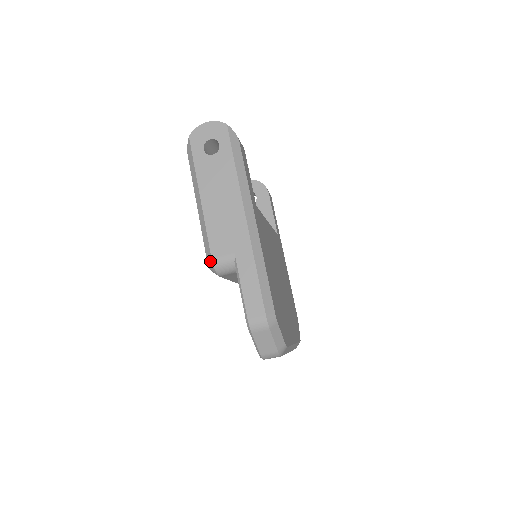
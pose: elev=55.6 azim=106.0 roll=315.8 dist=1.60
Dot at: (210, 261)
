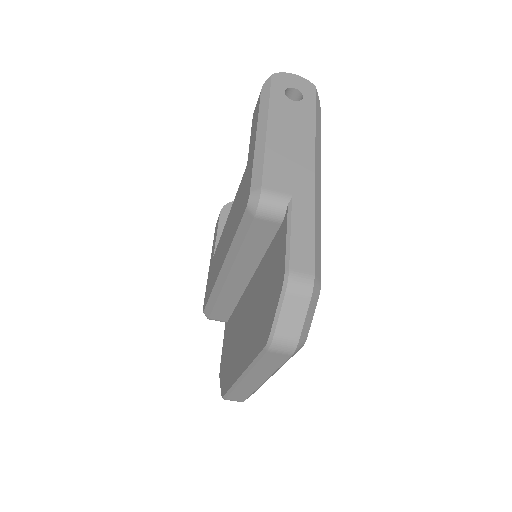
Dot at: (257, 190)
